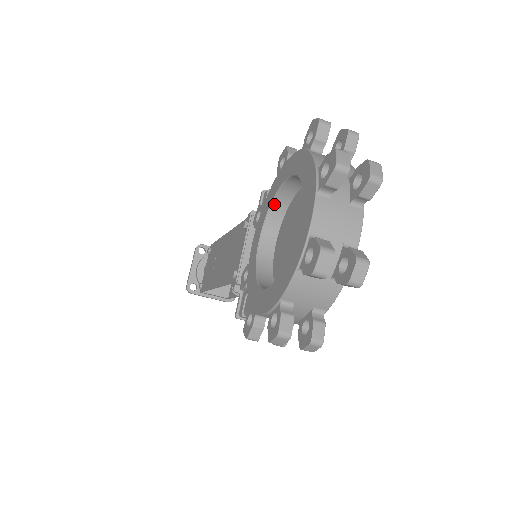
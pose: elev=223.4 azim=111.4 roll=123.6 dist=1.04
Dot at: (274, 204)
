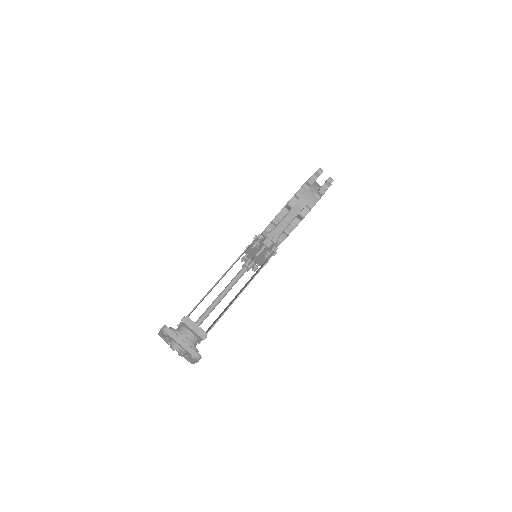
Dot at: occluded
